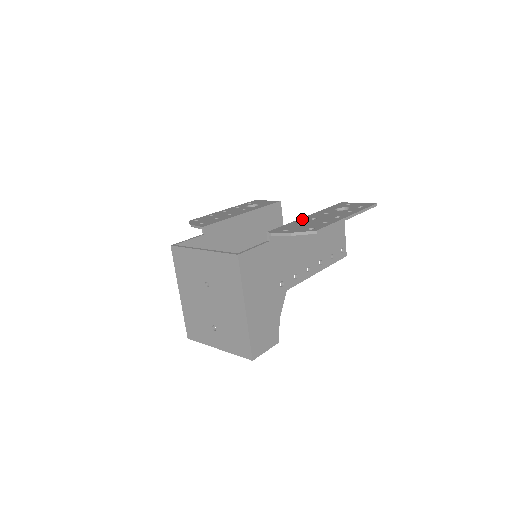
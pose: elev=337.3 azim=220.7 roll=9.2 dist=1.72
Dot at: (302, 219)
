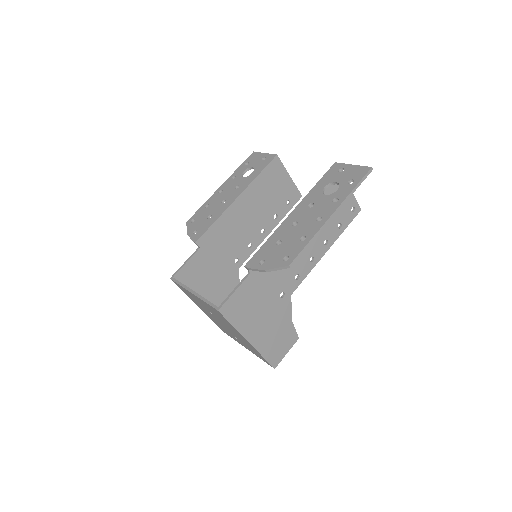
Dot at: (283, 225)
